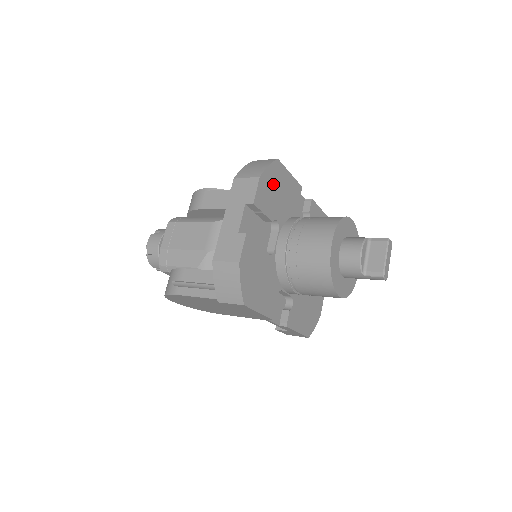
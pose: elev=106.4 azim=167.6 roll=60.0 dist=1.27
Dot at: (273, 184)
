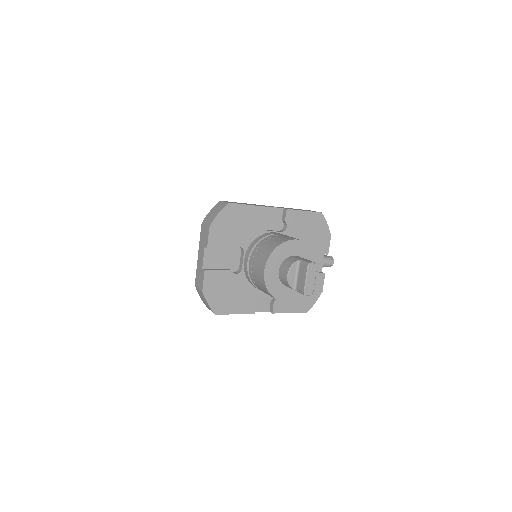
Dot at: (228, 224)
